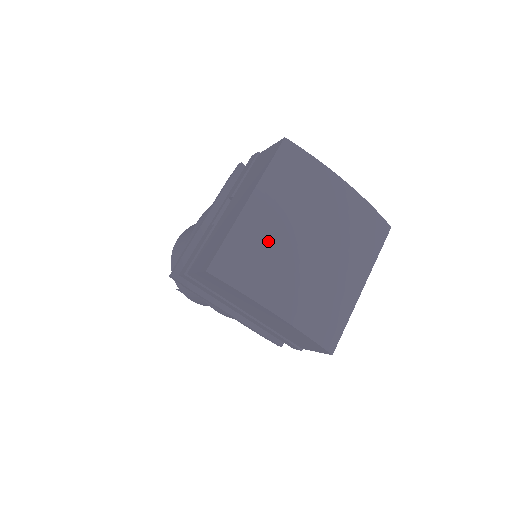
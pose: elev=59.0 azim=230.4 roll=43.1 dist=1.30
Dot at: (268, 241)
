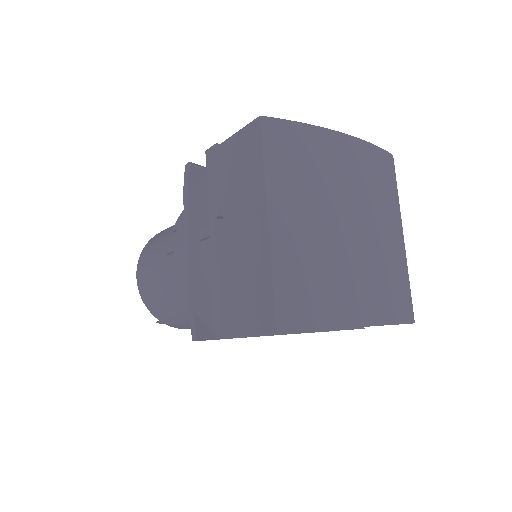
Dot at: (314, 253)
